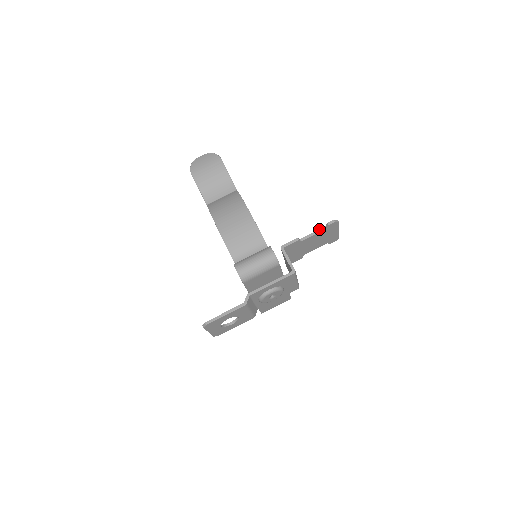
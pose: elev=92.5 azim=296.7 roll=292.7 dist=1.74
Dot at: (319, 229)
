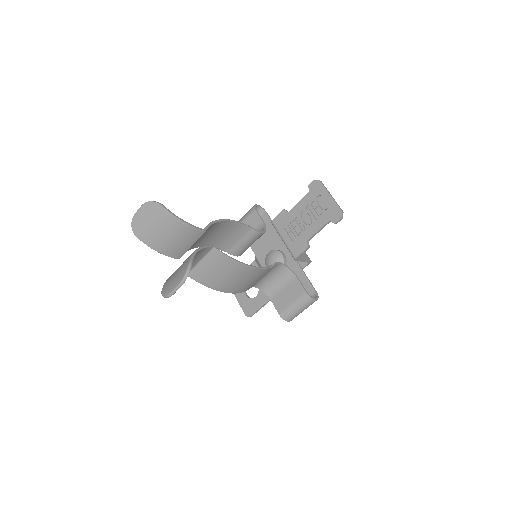
Dot at: (324, 226)
